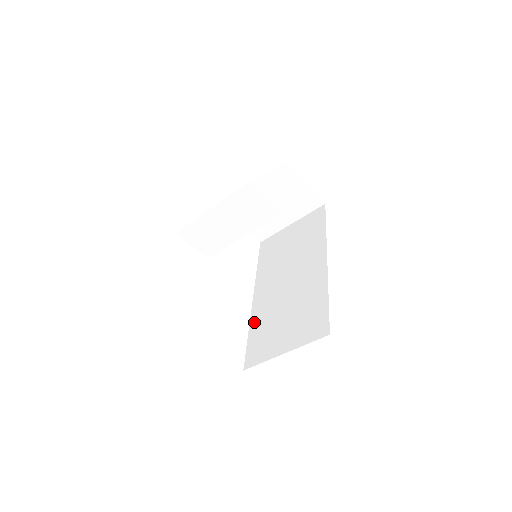
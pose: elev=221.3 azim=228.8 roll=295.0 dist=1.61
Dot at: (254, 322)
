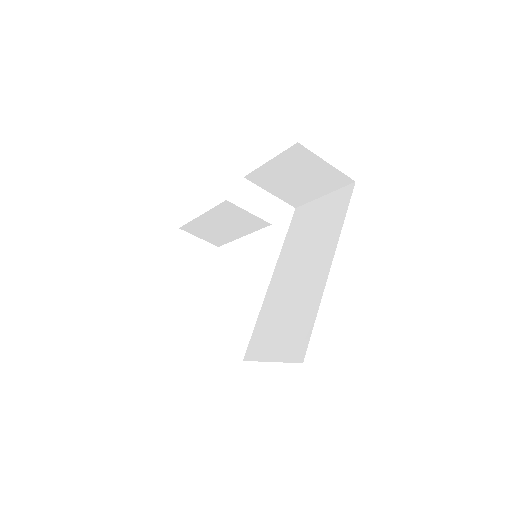
Dot at: (263, 310)
